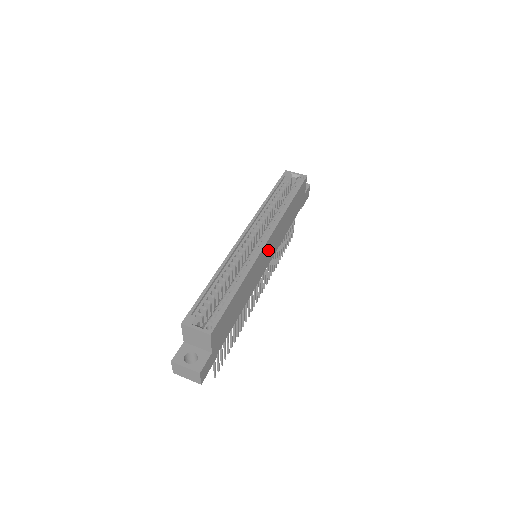
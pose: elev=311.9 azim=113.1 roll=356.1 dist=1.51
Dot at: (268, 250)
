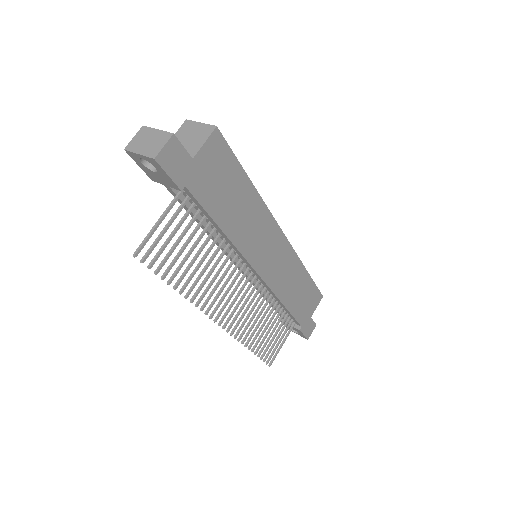
Dot at: (275, 252)
